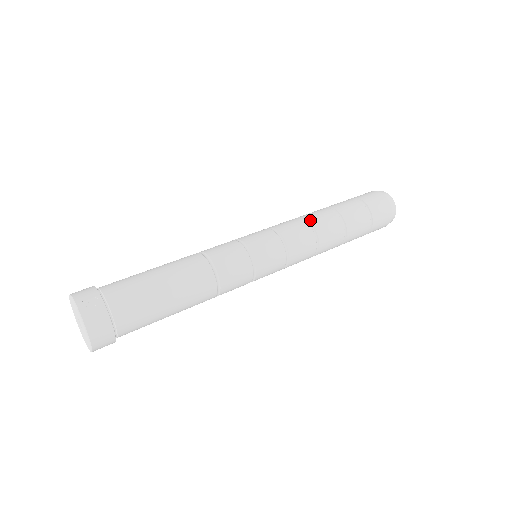
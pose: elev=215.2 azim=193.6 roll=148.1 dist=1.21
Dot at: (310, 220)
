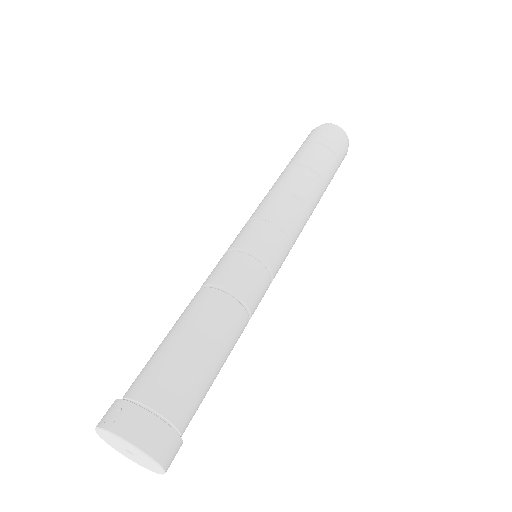
Dot at: (271, 190)
